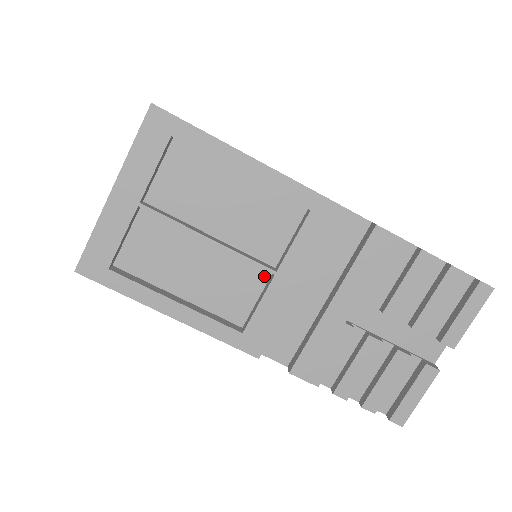
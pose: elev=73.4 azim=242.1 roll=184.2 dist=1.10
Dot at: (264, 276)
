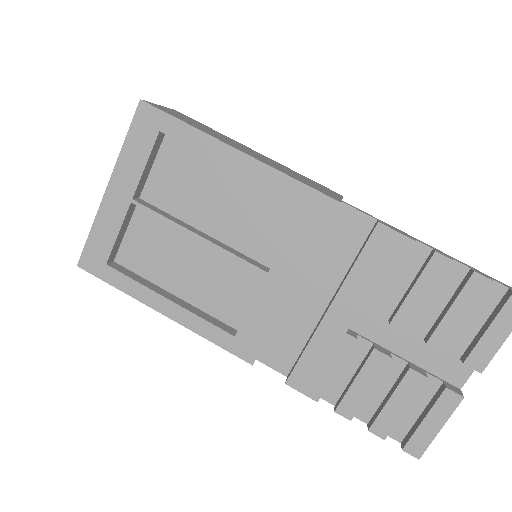
Dot at: (259, 277)
